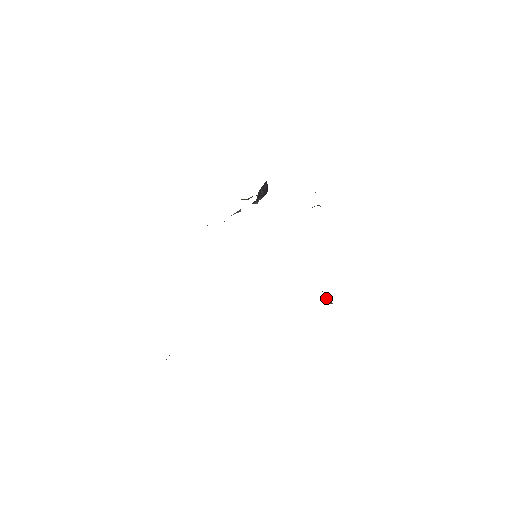
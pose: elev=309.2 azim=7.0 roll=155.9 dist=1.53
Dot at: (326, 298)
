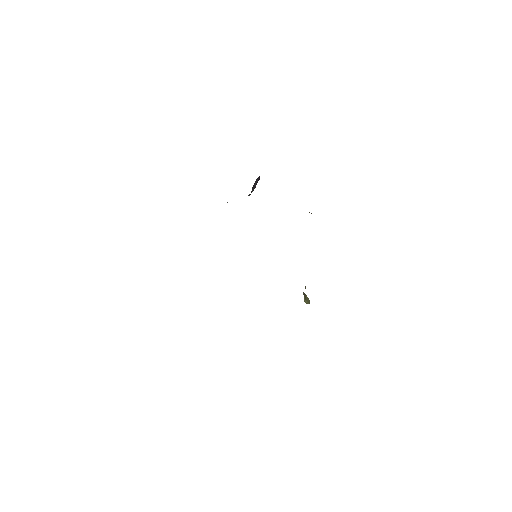
Dot at: (305, 299)
